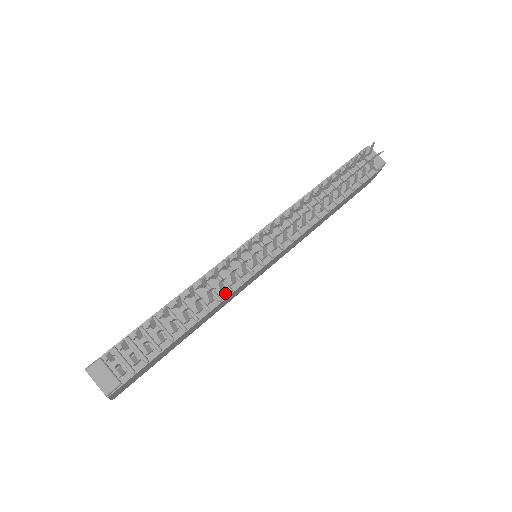
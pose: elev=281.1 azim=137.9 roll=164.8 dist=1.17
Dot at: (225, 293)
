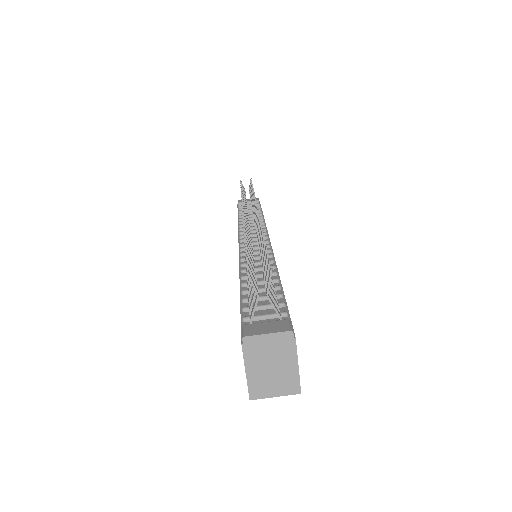
Dot at: occluded
